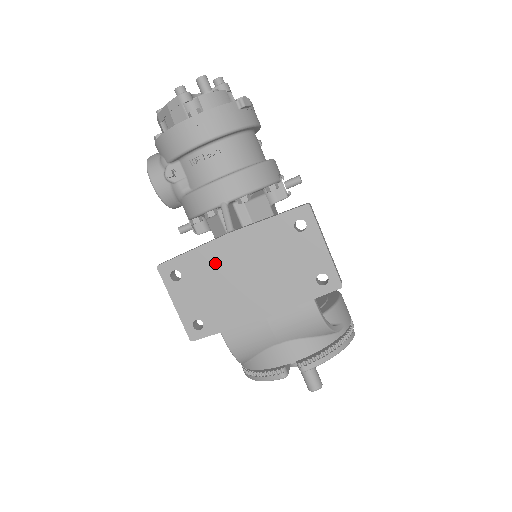
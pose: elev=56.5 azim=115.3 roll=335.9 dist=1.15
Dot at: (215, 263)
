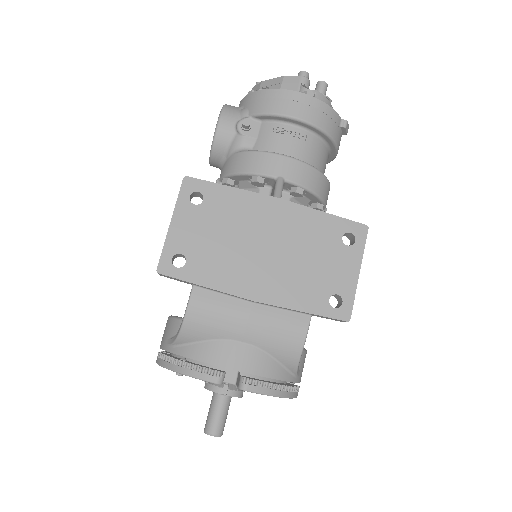
Dot at: (246, 215)
